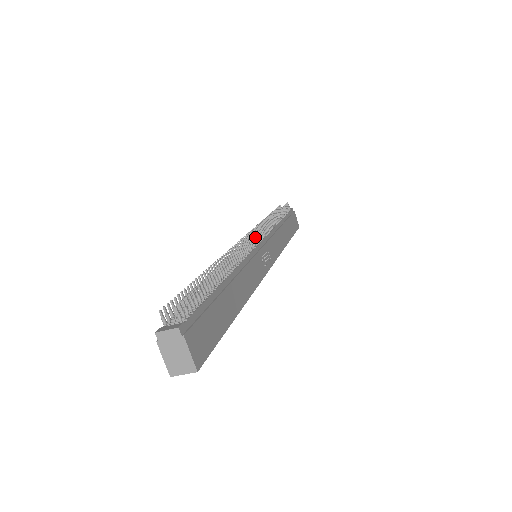
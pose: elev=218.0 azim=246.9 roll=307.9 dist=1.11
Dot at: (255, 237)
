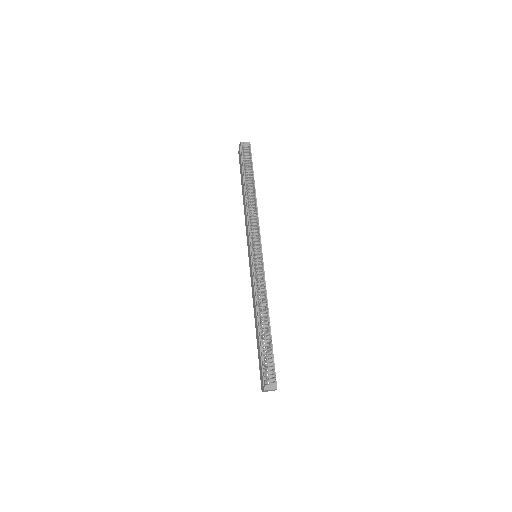
Dot at: (260, 250)
